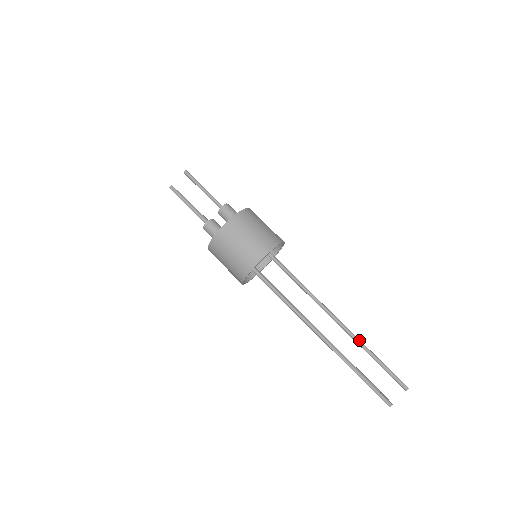
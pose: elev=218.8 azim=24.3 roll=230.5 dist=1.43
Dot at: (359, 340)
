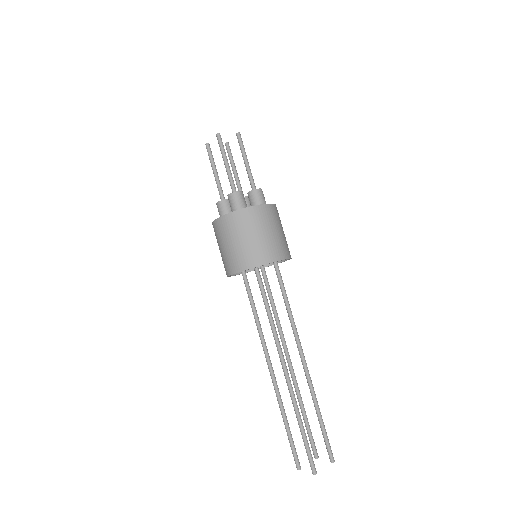
Dot at: occluded
